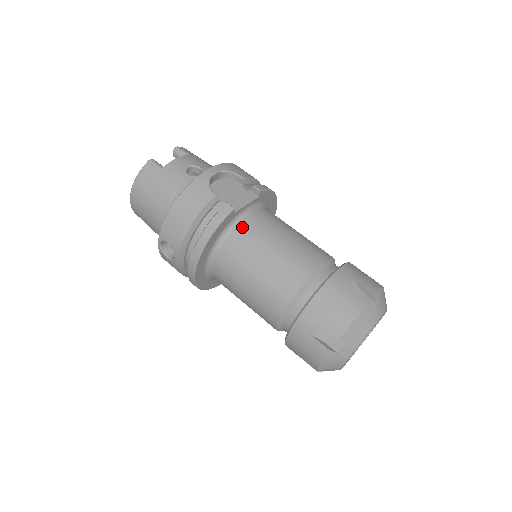
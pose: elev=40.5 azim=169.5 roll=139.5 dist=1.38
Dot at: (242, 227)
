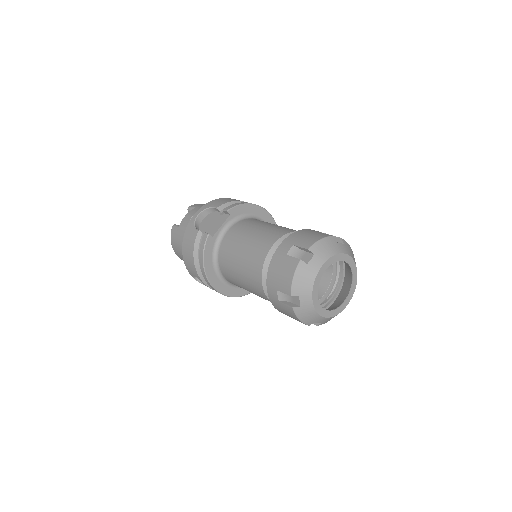
Dot at: (223, 243)
